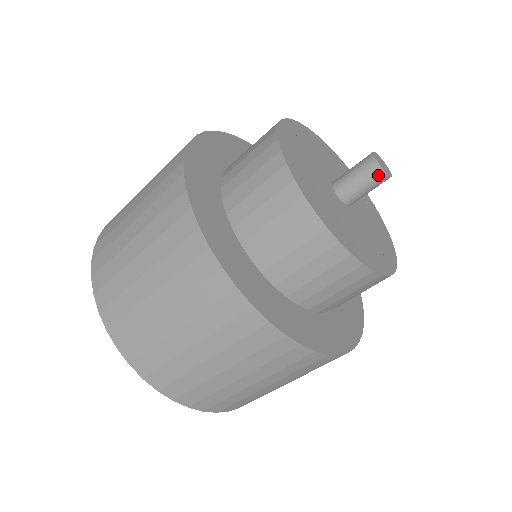
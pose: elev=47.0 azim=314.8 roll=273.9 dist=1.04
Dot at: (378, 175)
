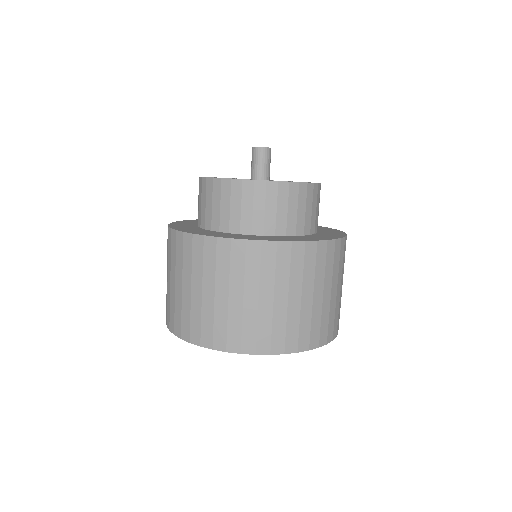
Dot at: (266, 152)
